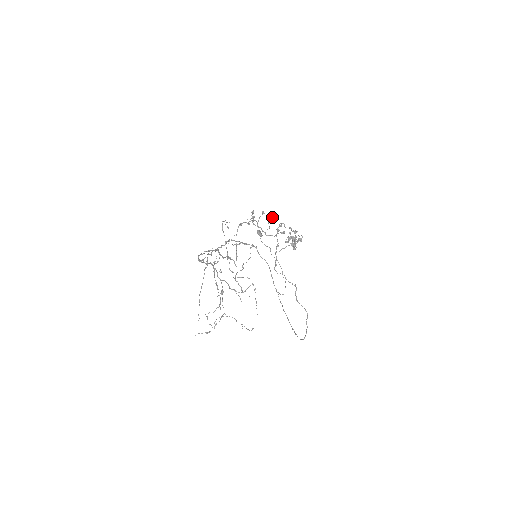
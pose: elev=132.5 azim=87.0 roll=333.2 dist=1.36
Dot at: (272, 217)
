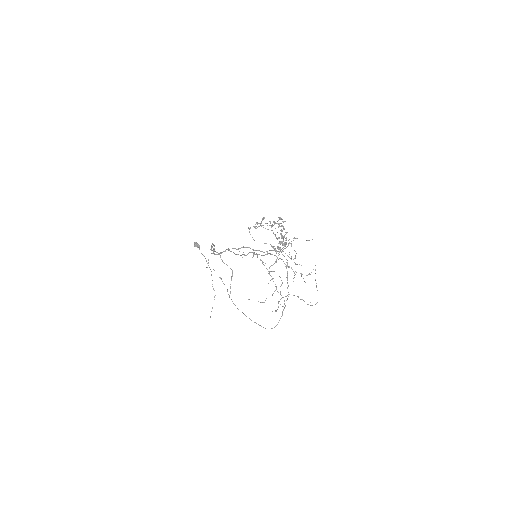
Dot at: (281, 223)
